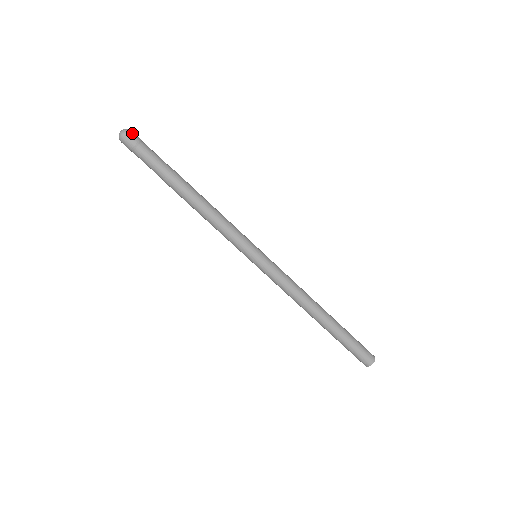
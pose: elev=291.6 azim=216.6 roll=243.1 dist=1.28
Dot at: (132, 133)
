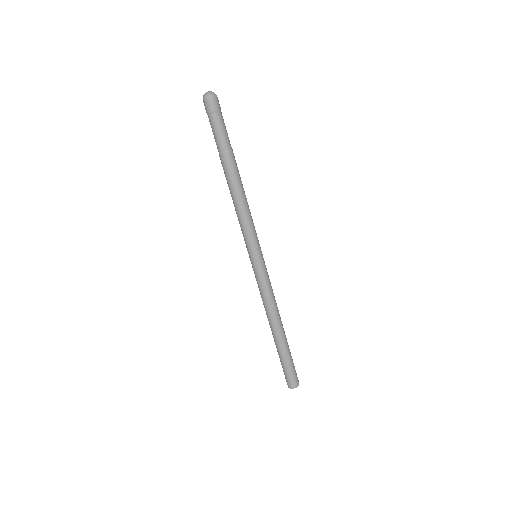
Dot at: (215, 100)
